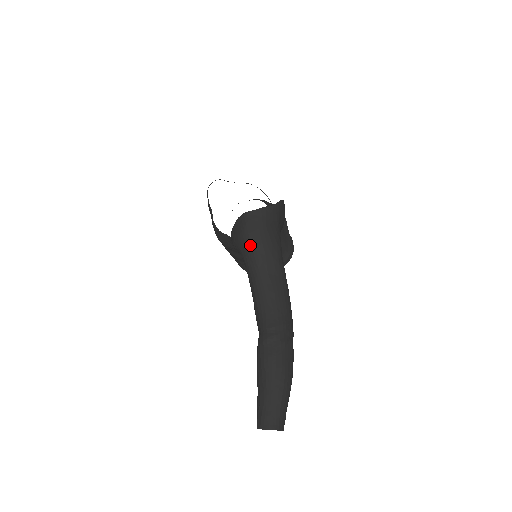
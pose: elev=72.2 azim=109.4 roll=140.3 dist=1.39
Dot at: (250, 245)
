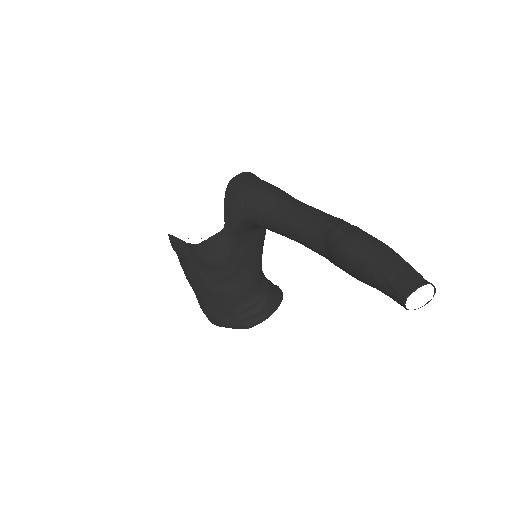
Dot at: (255, 191)
